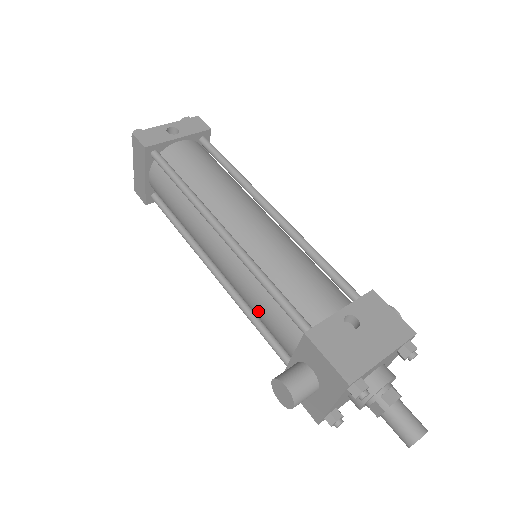
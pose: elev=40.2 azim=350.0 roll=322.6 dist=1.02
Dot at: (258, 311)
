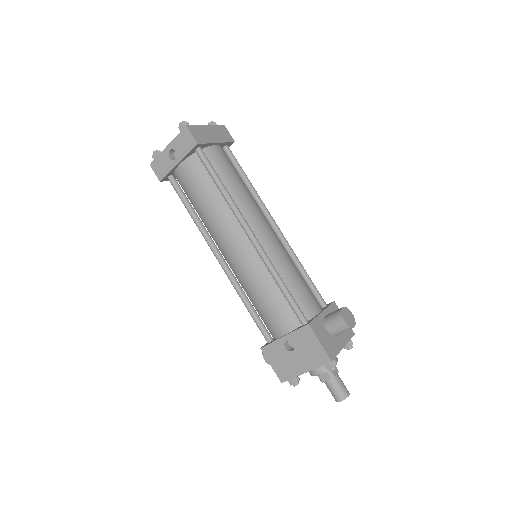
Dot at: occluded
